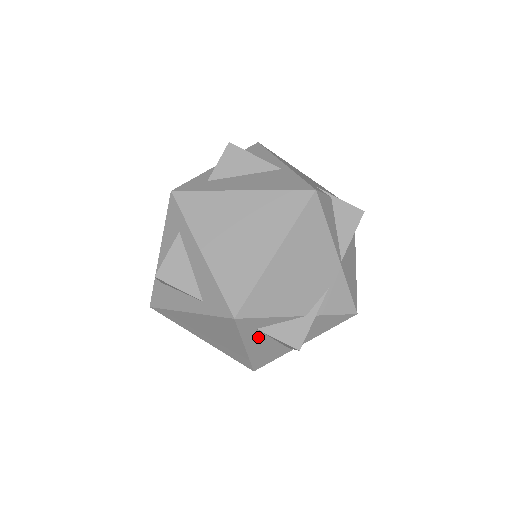
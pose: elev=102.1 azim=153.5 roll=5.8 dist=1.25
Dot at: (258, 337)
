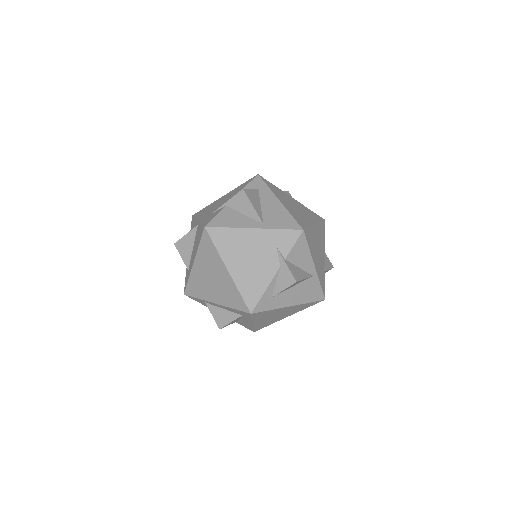
Dot at: occluded
